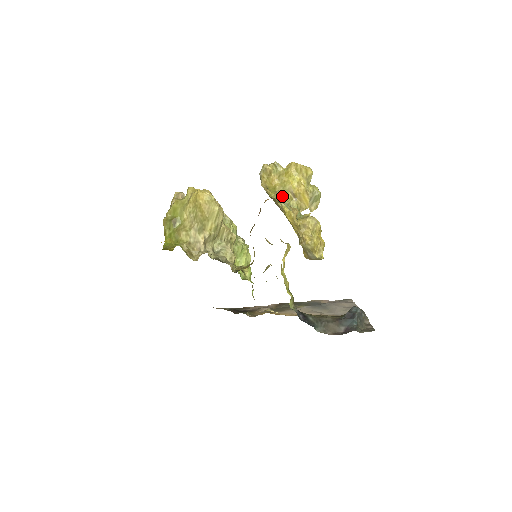
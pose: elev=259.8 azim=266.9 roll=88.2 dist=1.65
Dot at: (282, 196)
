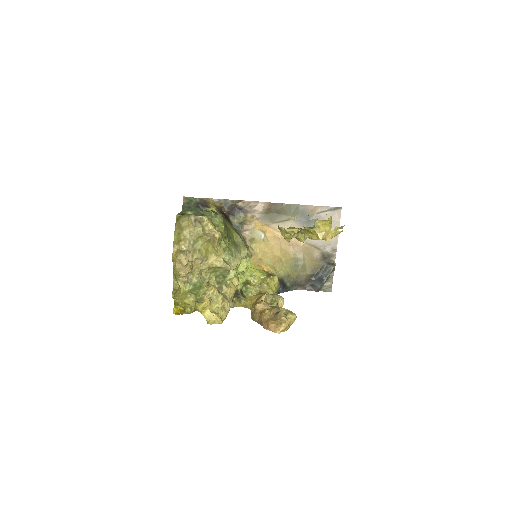
Dot at: (284, 330)
